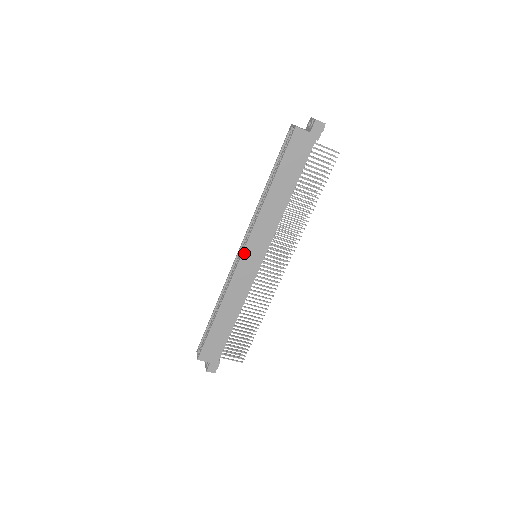
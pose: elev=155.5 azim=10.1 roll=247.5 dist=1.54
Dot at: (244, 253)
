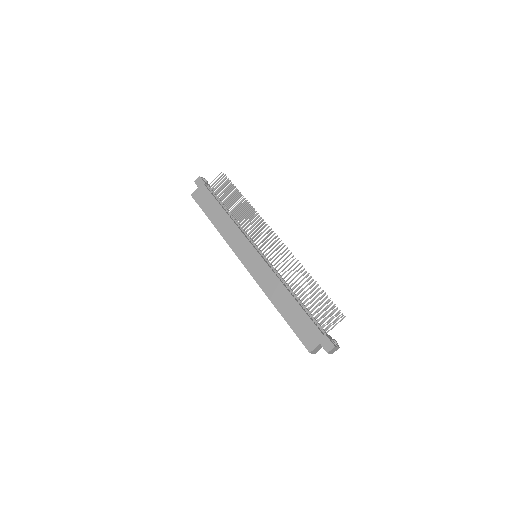
Dot at: (243, 262)
